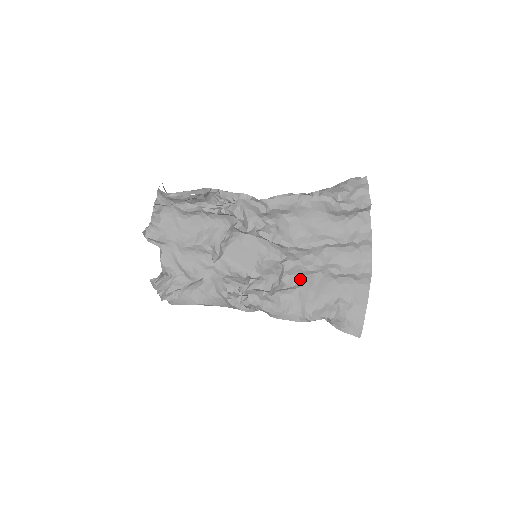
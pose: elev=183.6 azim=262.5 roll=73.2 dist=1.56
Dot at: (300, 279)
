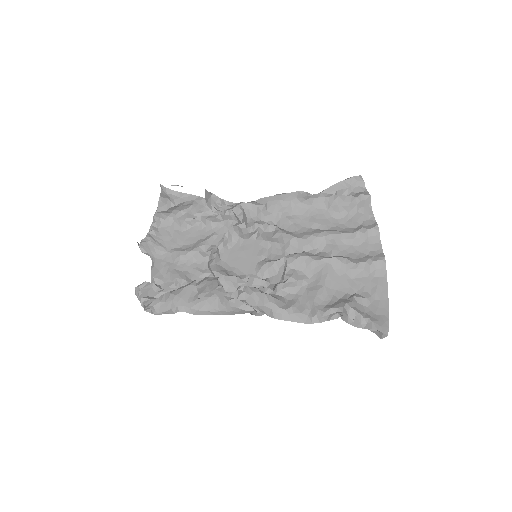
Dot at: (306, 275)
